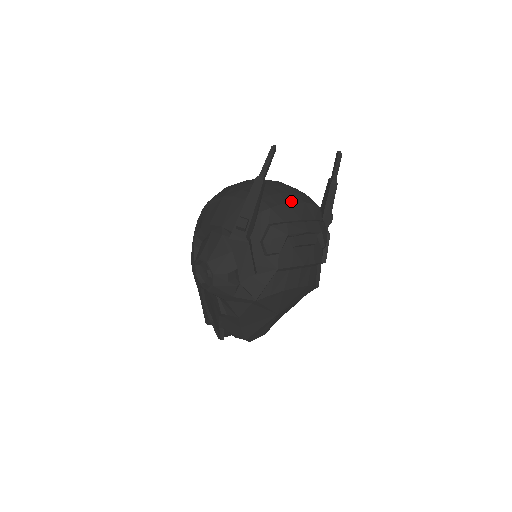
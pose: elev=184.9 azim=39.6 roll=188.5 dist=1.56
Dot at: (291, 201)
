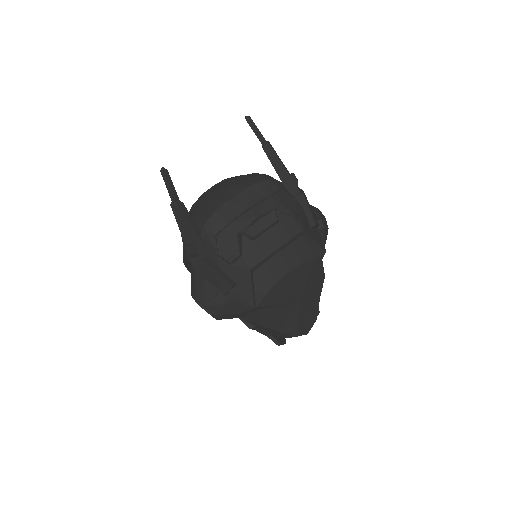
Dot at: (230, 197)
